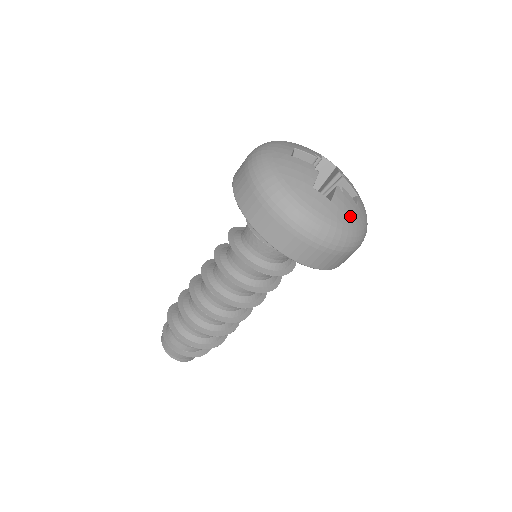
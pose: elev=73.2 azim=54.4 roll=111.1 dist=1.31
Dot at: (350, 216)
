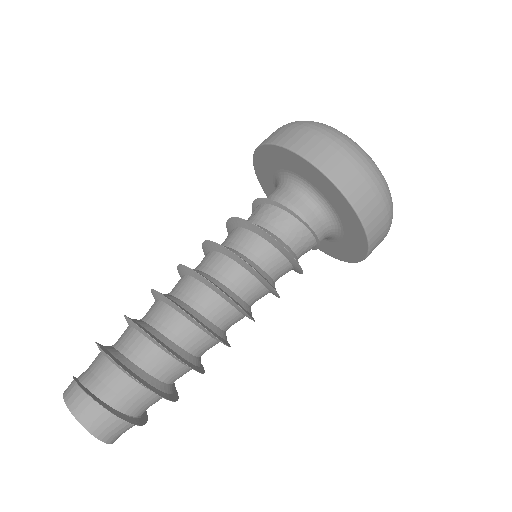
Dot at: occluded
